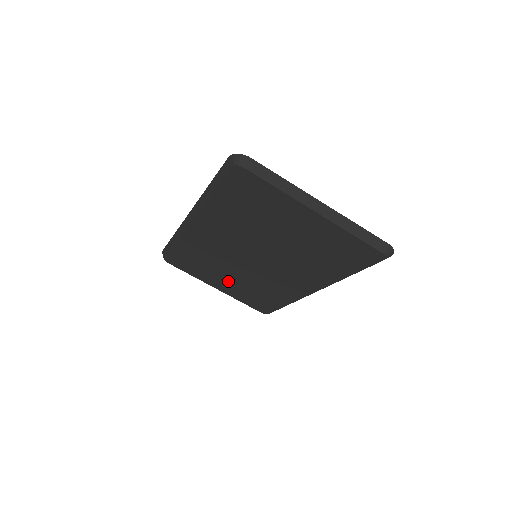
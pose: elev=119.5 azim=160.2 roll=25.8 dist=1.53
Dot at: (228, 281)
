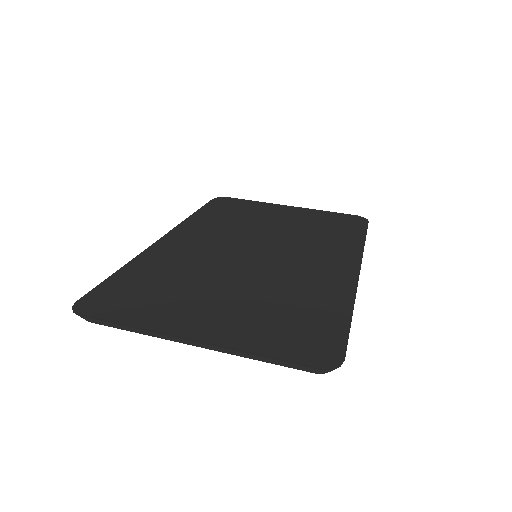
Dot at: occluded
